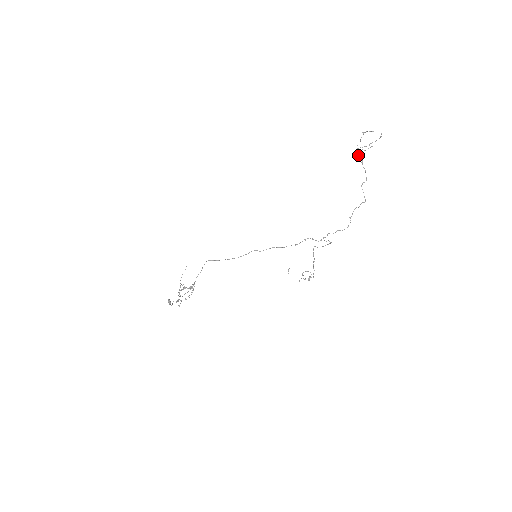
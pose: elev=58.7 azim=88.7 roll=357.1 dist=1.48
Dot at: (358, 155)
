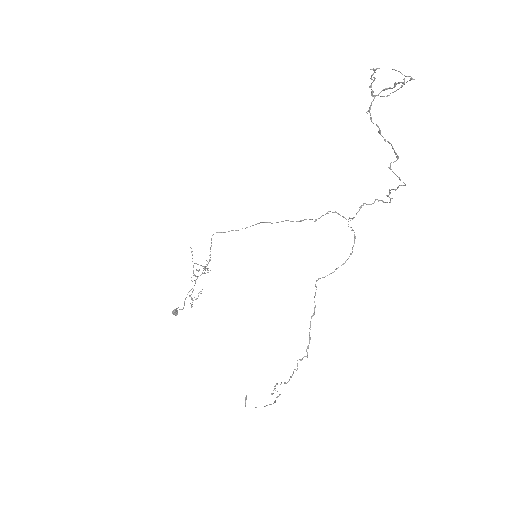
Dot at: occluded
